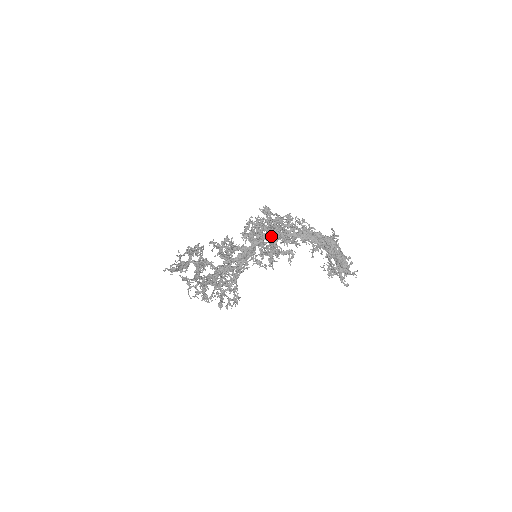
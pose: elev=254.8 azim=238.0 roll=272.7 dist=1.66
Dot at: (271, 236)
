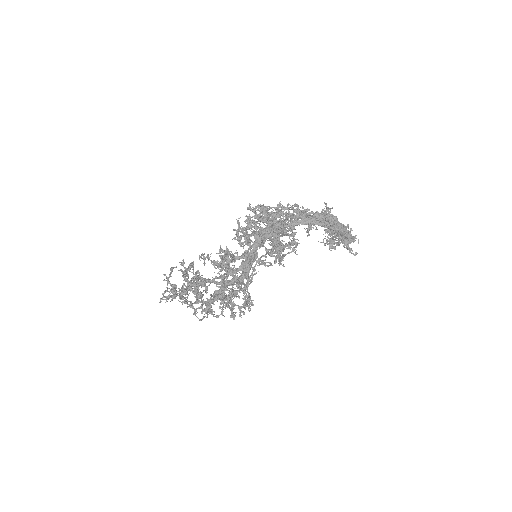
Dot at: (275, 235)
